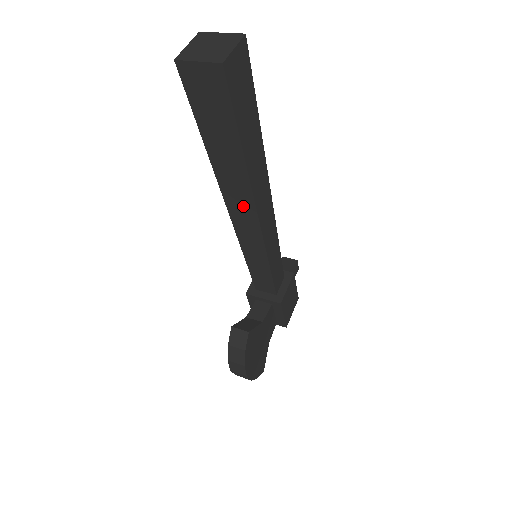
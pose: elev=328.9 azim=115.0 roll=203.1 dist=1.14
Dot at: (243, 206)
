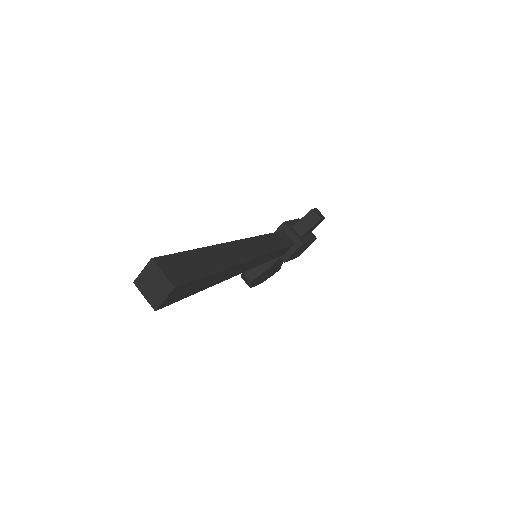
Dot at: occluded
